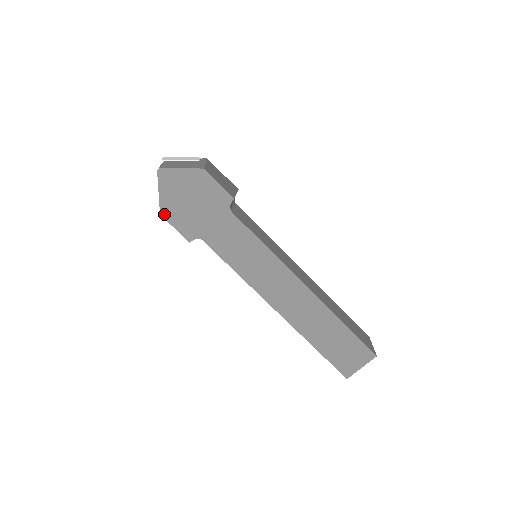
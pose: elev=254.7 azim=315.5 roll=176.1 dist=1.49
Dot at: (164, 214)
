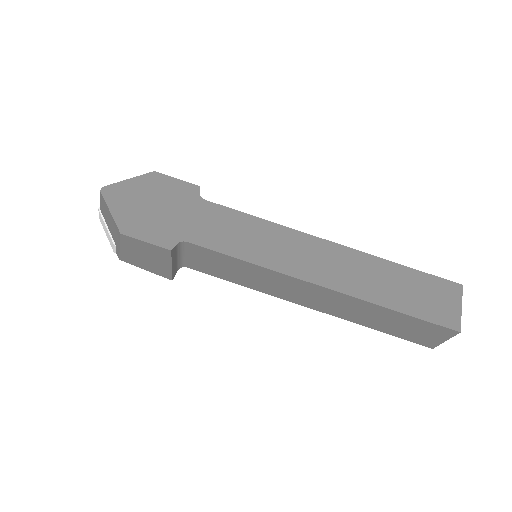
Dot at: (125, 231)
